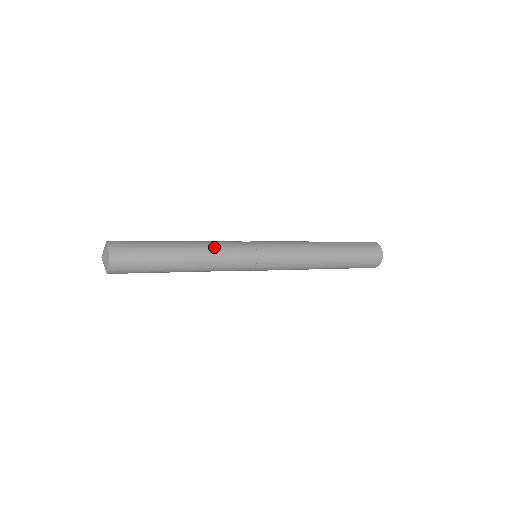
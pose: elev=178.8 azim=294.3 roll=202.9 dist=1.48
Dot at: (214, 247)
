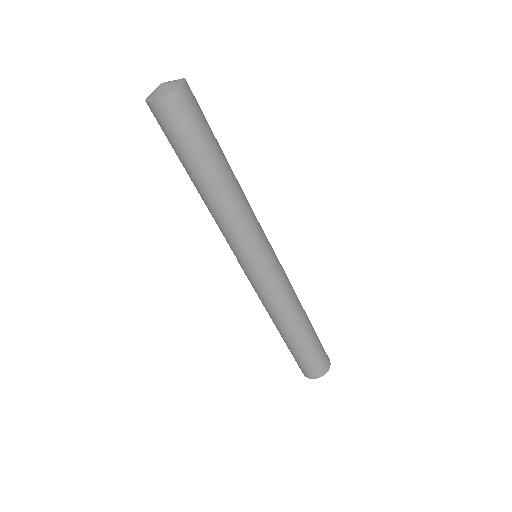
Dot at: (248, 202)
